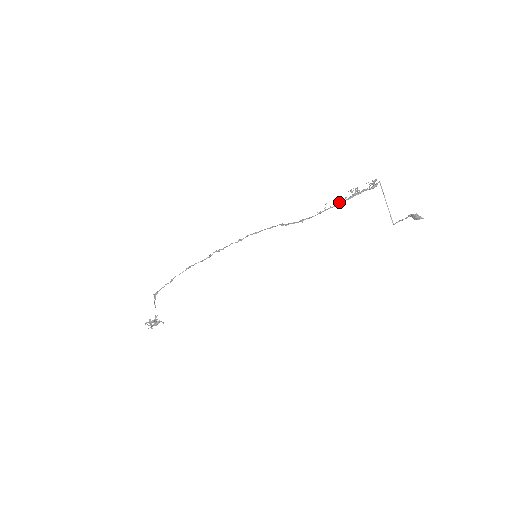
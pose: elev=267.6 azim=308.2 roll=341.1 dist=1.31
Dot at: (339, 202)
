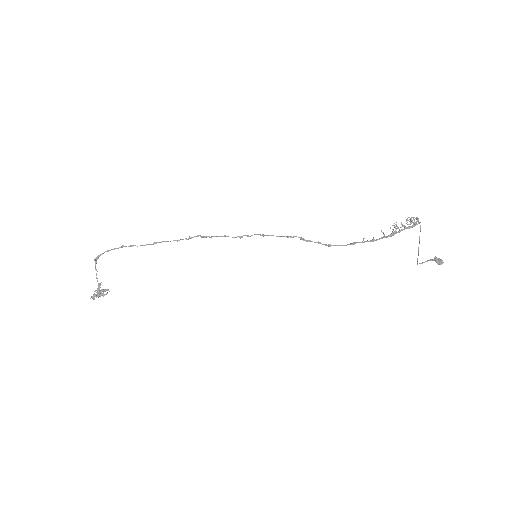
Dot at: (378, 239)
